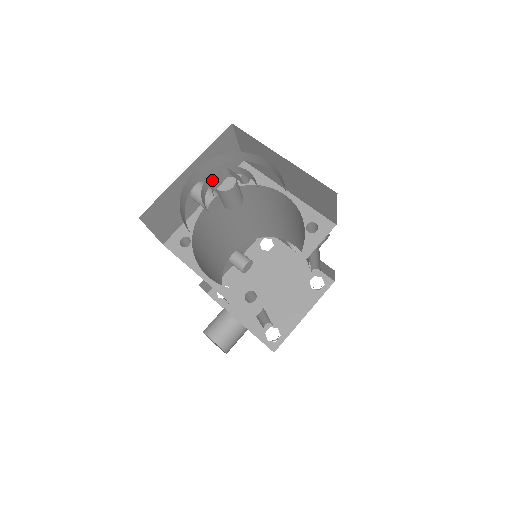
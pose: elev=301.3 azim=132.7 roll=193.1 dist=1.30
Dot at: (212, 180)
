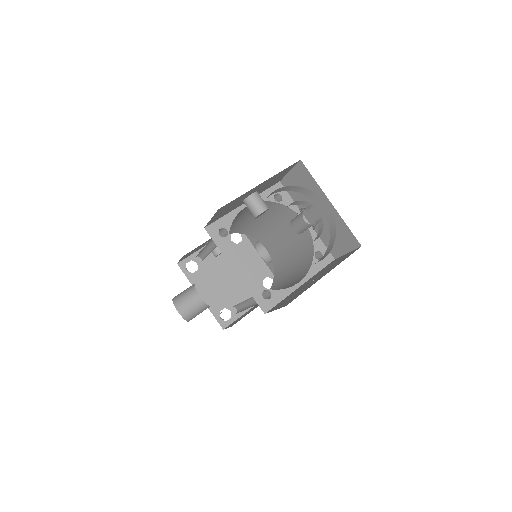
Dot at: occluded
